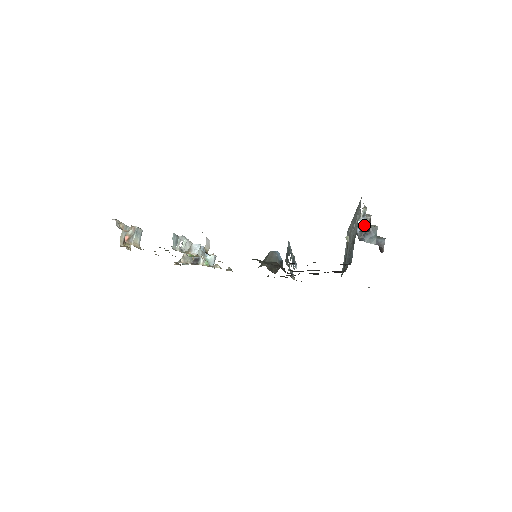
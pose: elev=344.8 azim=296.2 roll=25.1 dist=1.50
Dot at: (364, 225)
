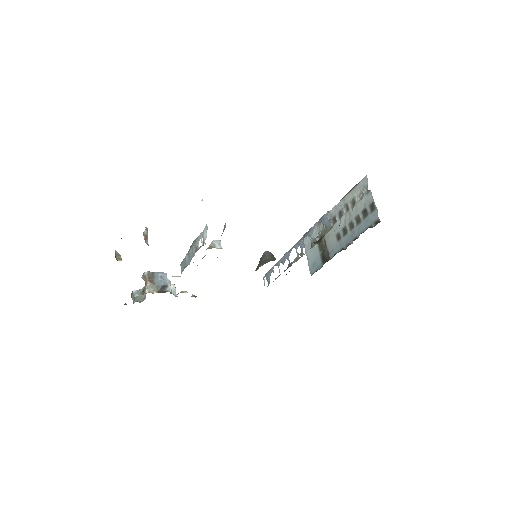
Dot at: occluded
